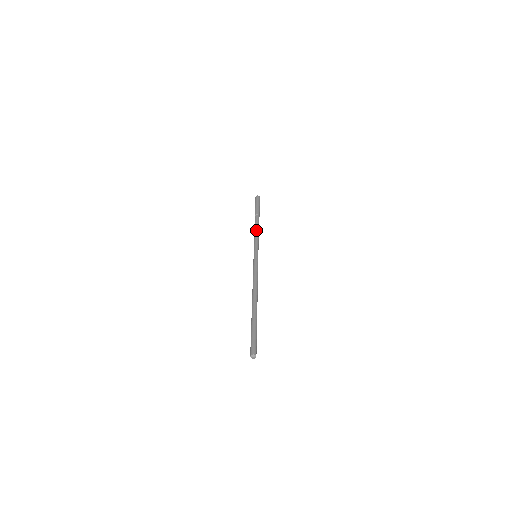
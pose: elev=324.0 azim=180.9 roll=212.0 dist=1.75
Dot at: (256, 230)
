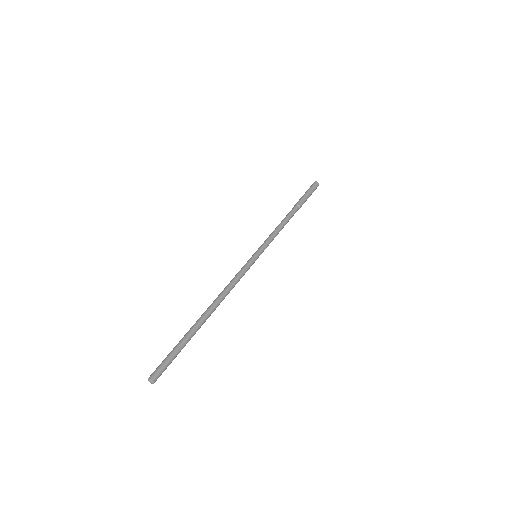
Dot at: (282, 224)
